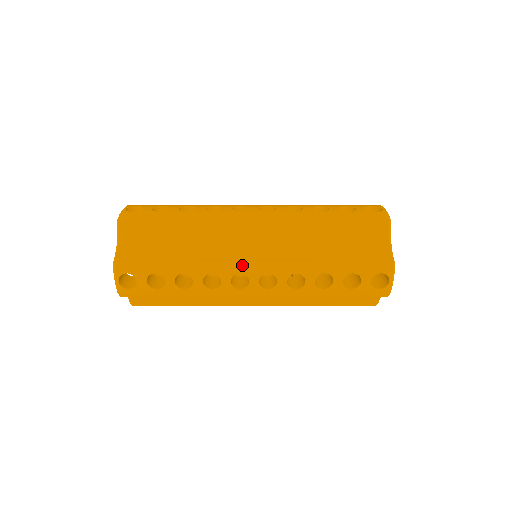
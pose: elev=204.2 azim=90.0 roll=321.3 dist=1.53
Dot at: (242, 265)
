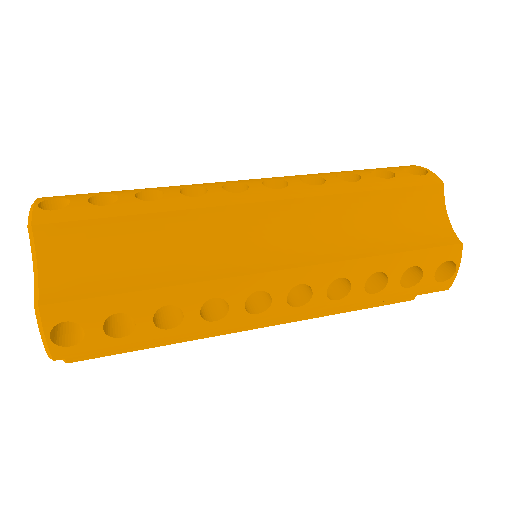
Dot at: (261, 277)
